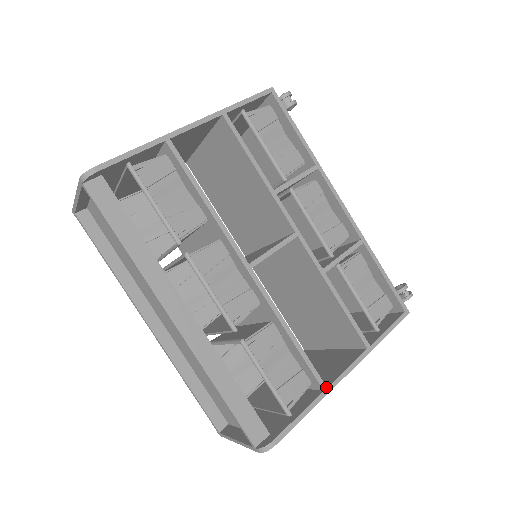
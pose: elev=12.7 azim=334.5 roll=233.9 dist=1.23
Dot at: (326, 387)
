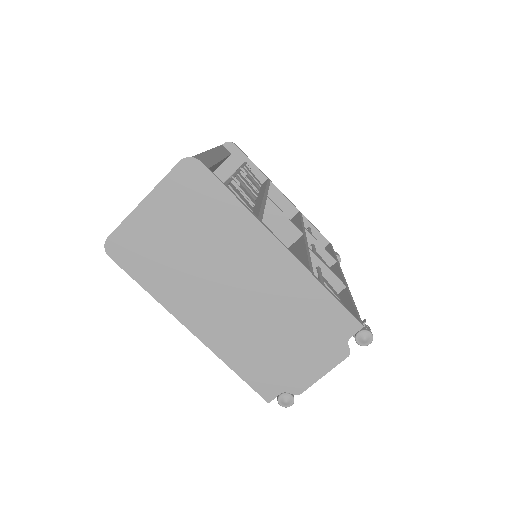
Dot at: (261, 221)
